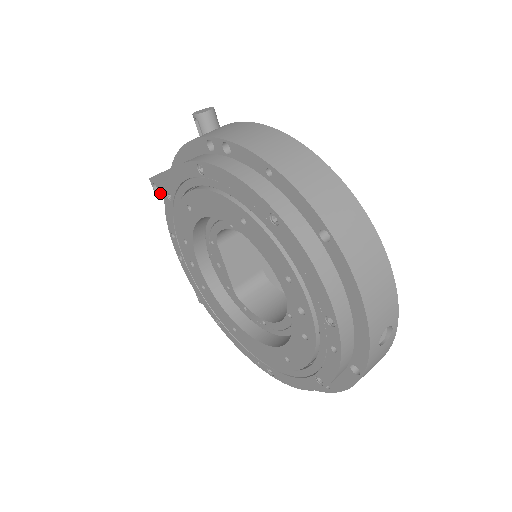
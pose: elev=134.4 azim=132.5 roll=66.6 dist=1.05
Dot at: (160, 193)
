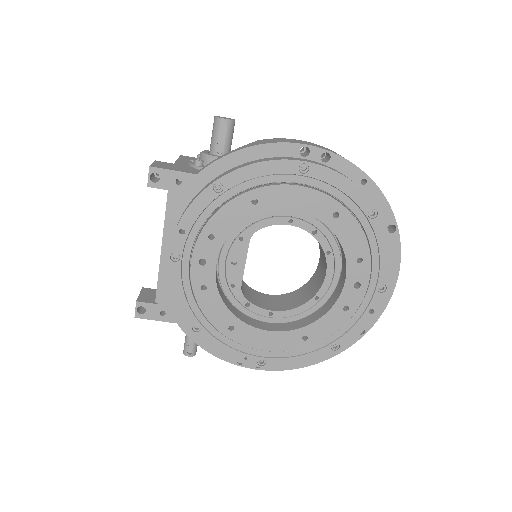
Dot at: (162, 185)
